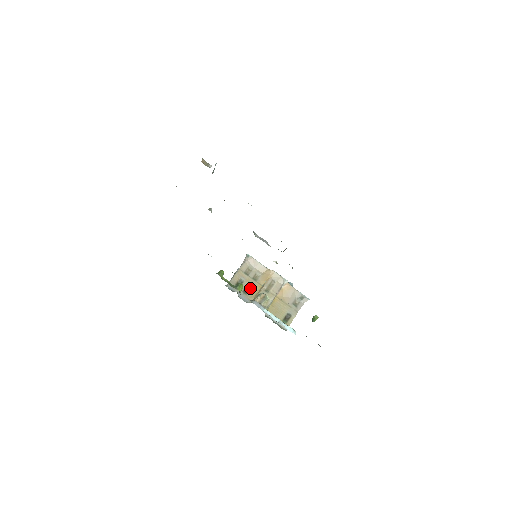
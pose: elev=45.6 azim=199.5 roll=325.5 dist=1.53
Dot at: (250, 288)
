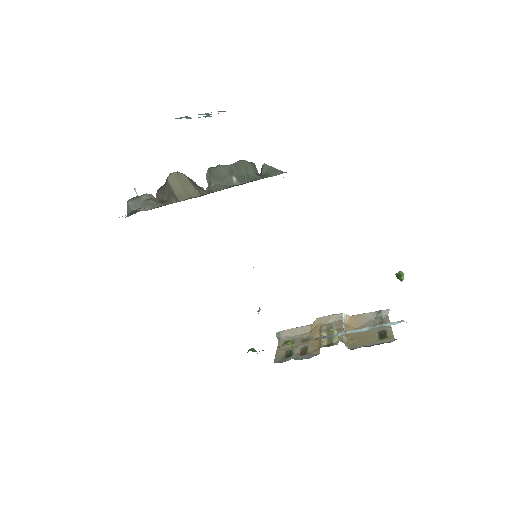
Dot at: (306, 348)
